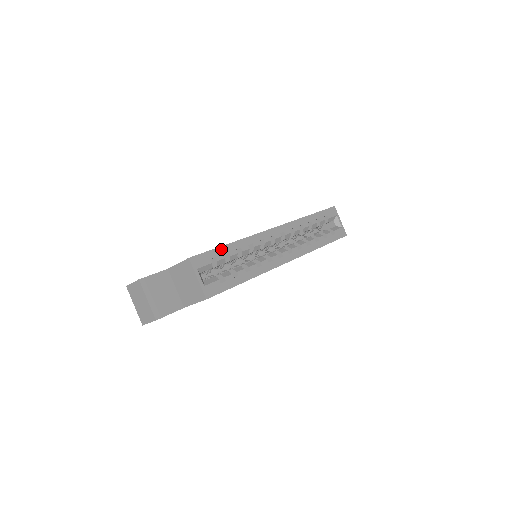
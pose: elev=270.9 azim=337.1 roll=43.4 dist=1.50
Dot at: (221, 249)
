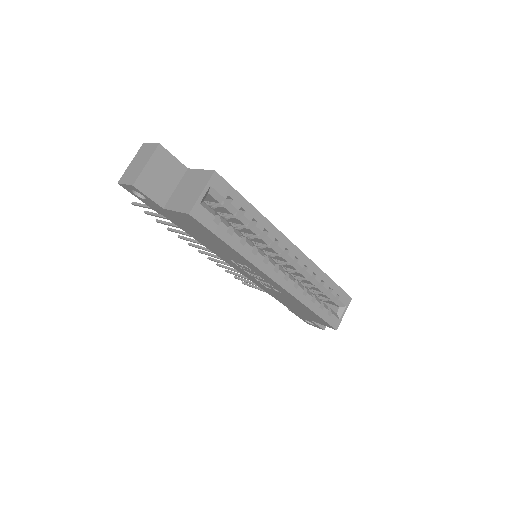
Dot at: (244, 201)
